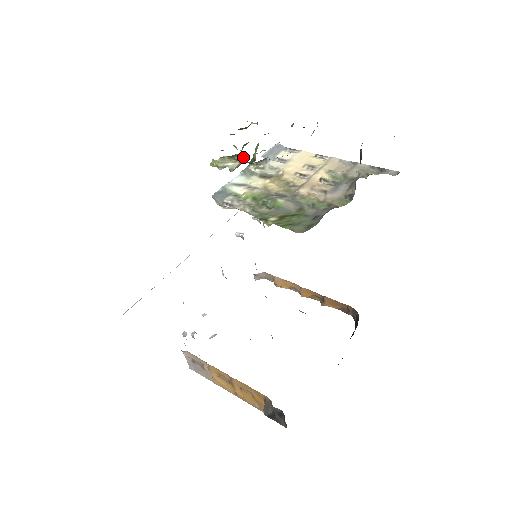
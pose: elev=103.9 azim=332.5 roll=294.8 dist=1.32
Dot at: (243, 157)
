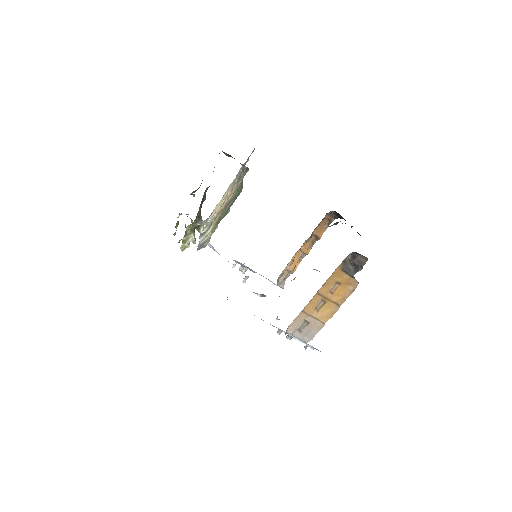
Dot at: (191, 228)
